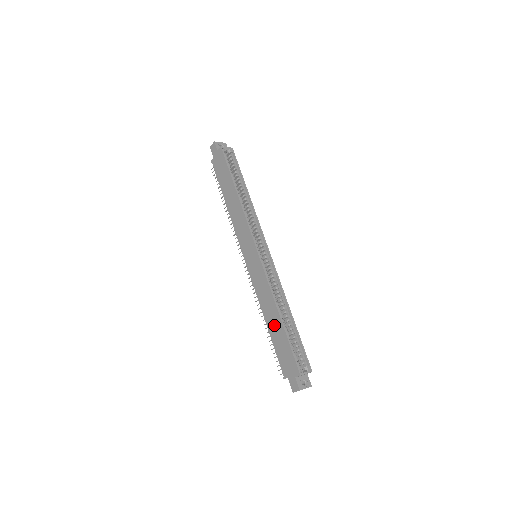
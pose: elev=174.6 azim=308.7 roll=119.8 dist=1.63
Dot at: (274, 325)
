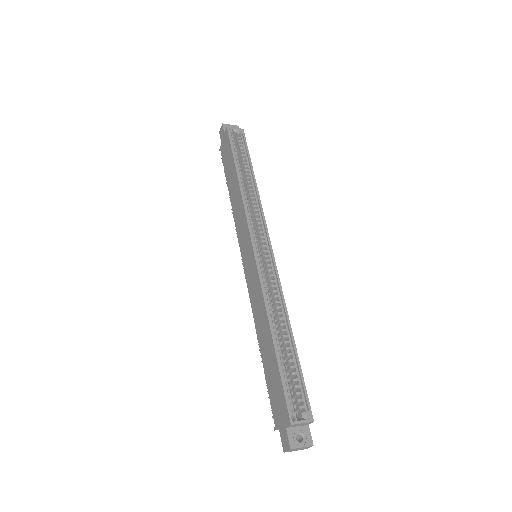
Dot at: (266, 348)
